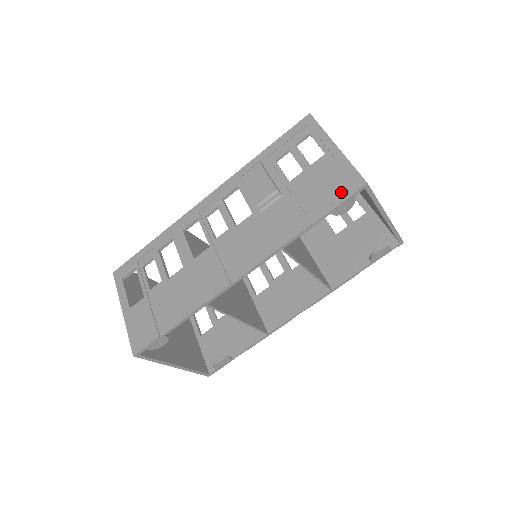
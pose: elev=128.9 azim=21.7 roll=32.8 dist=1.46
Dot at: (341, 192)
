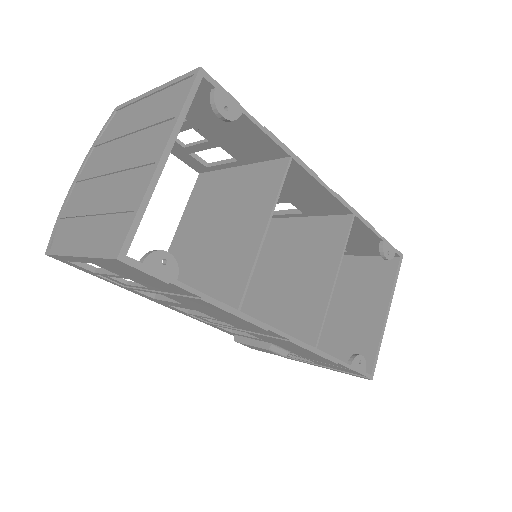
Dot at: occluded
